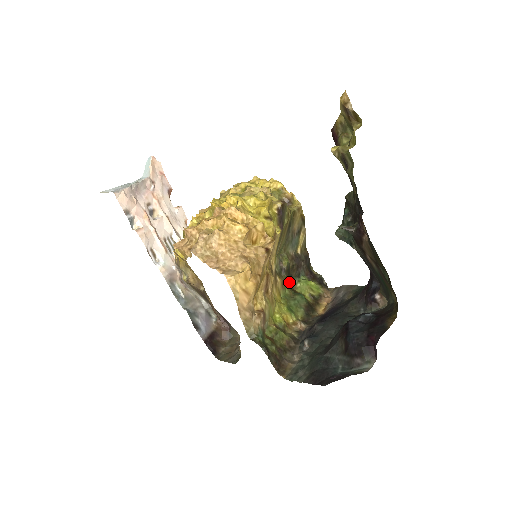
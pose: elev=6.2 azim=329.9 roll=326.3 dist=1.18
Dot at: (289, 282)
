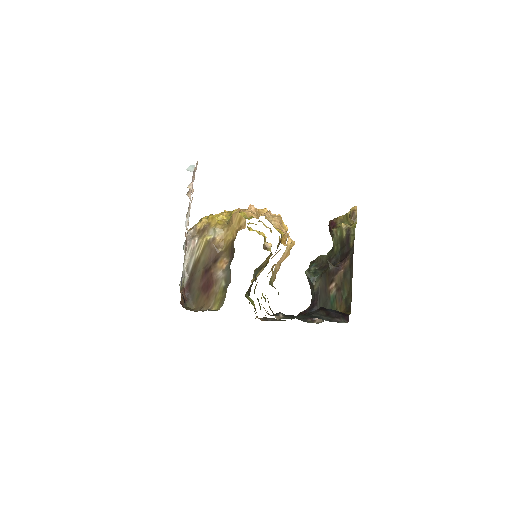
Dot at: (247, 292)
